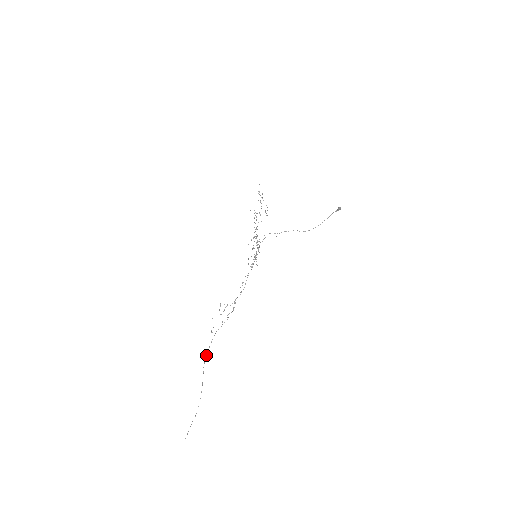
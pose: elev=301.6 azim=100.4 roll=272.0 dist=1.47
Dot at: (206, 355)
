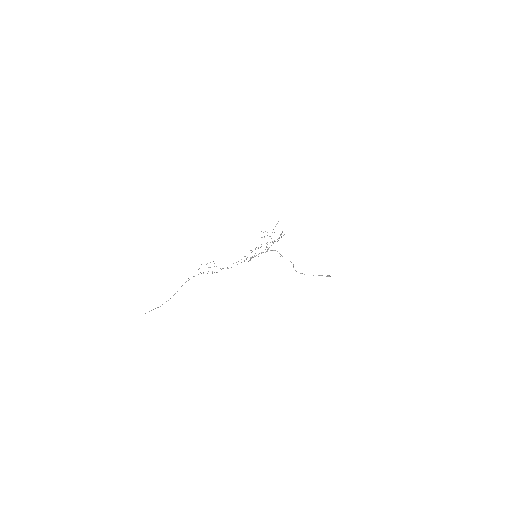
Dot at: occluded
